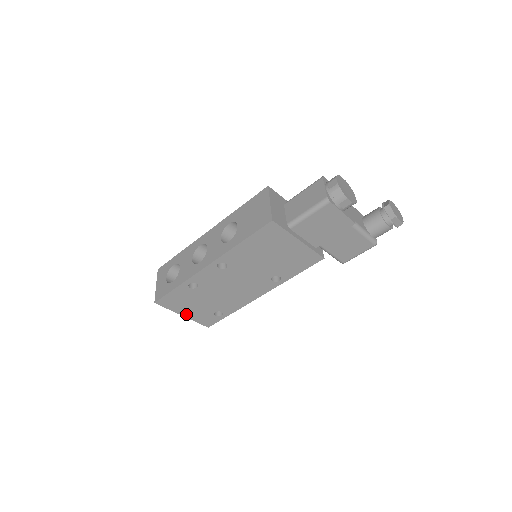
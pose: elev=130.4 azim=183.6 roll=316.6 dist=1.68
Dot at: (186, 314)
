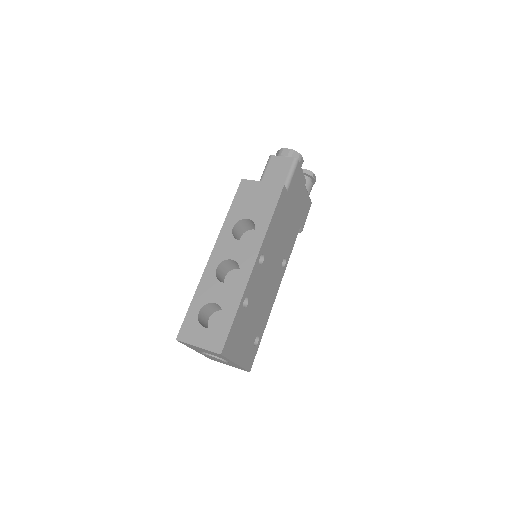
Dot at: (238, 359)
